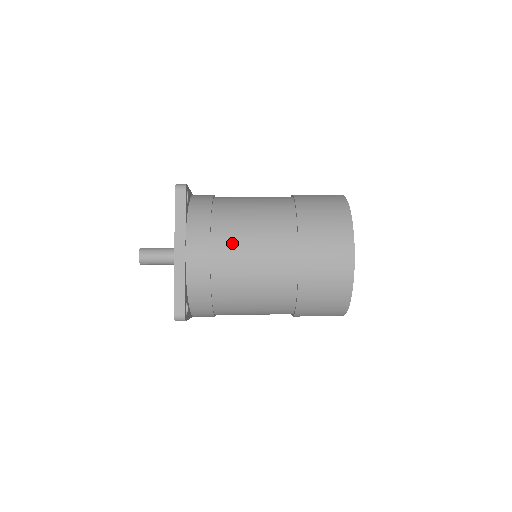
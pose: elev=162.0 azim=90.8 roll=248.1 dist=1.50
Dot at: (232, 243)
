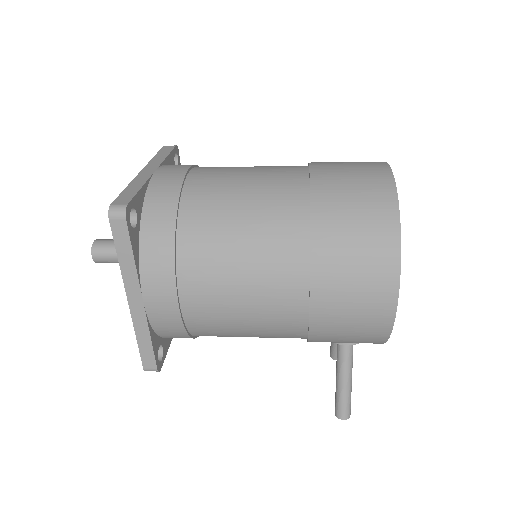
Dot at: (220, 169)
